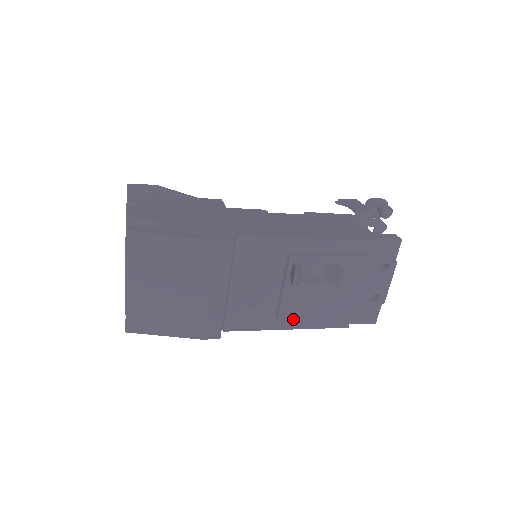
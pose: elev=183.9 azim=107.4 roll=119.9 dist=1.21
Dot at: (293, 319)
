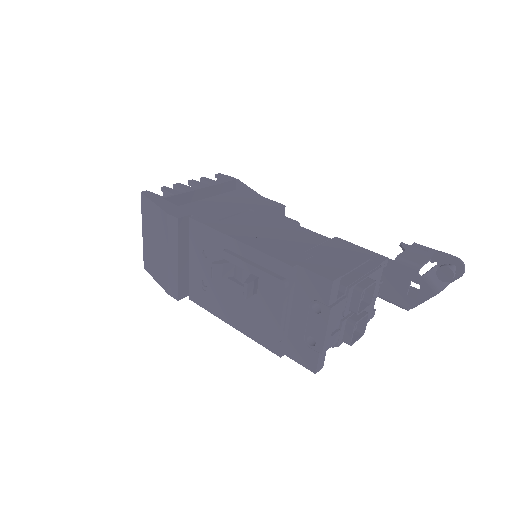
Dot at: occluded
